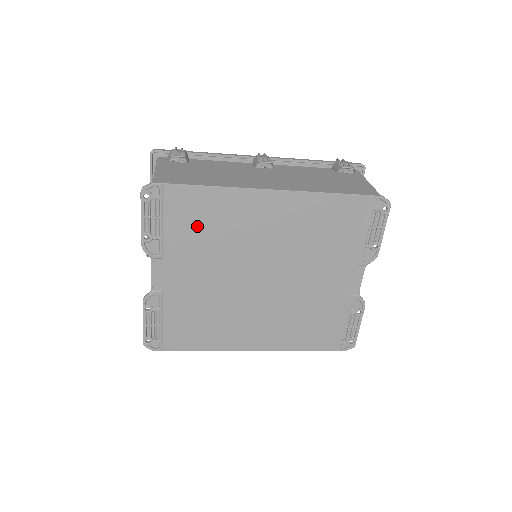
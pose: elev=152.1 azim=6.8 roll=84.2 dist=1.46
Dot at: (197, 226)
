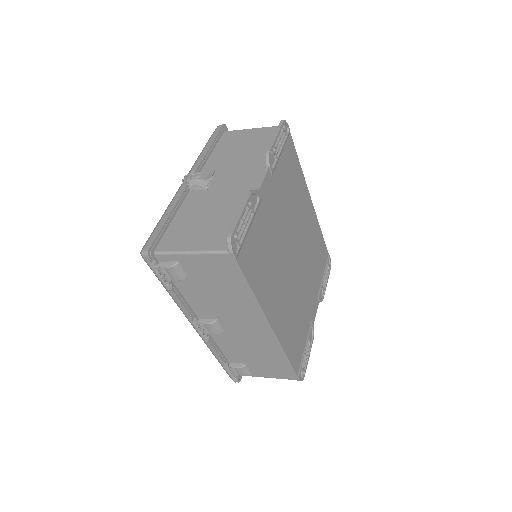
Dot at: (289, 177)
